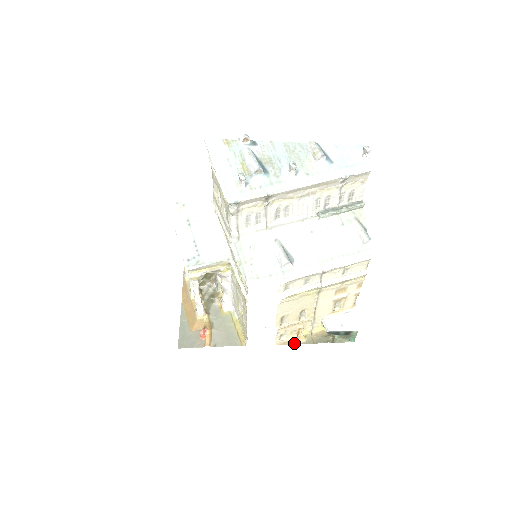
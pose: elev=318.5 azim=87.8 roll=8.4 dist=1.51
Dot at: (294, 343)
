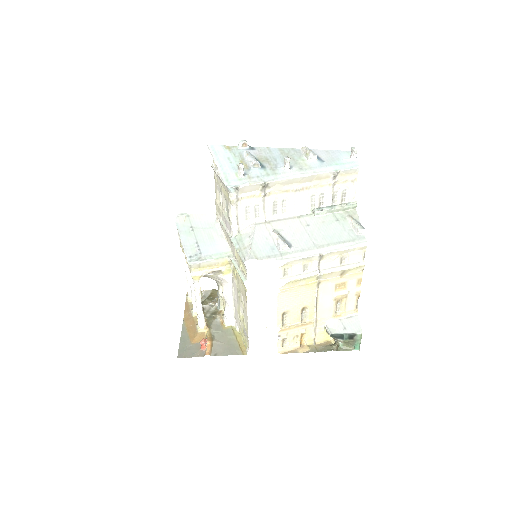
Dot at: (297, 352)
